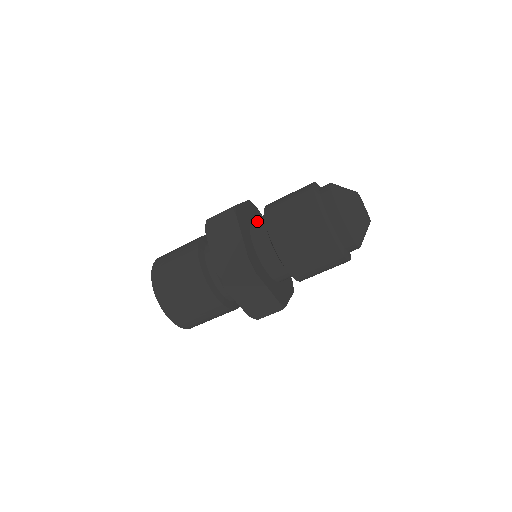
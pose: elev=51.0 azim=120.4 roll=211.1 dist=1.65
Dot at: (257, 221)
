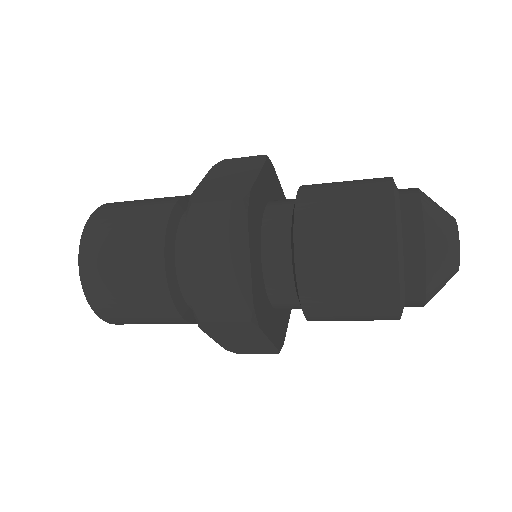
Dot at: (276, 219)
